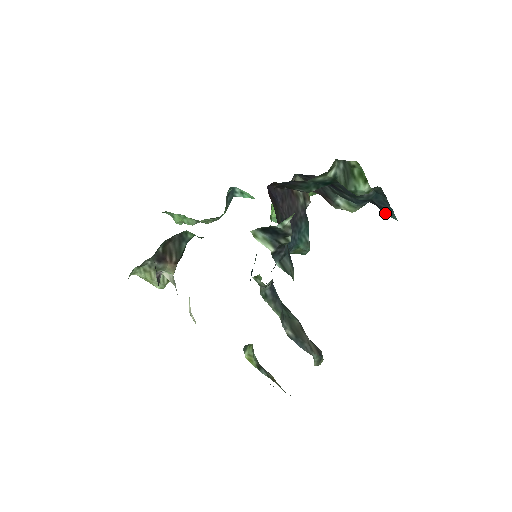
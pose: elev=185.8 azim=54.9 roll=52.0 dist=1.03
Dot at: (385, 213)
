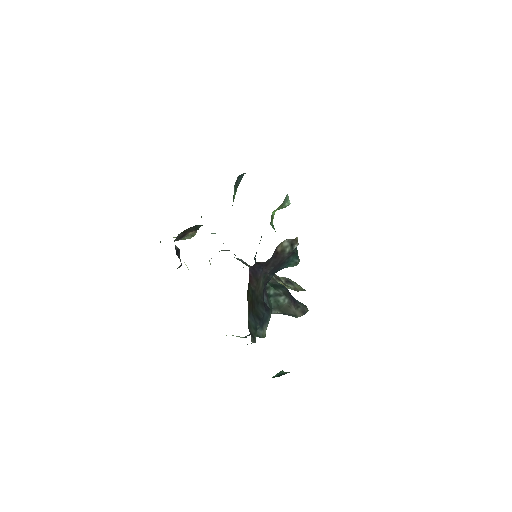
Dot at: occluded
